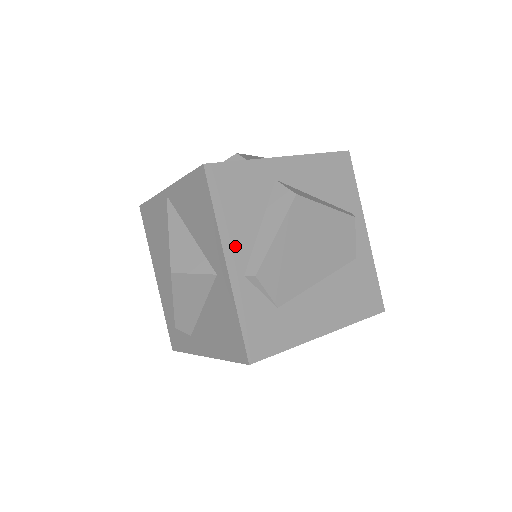
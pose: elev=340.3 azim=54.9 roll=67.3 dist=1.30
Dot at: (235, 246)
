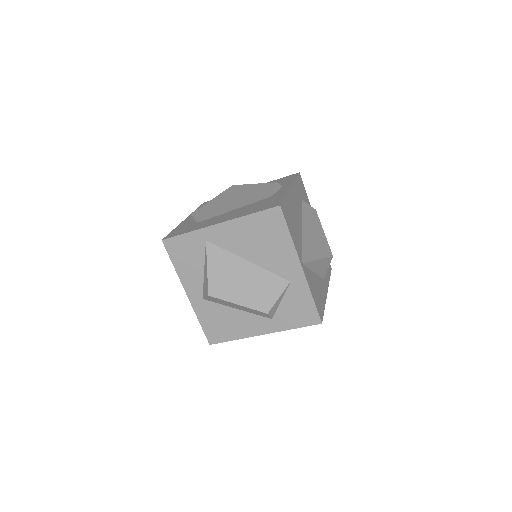
Dot at: occluded
